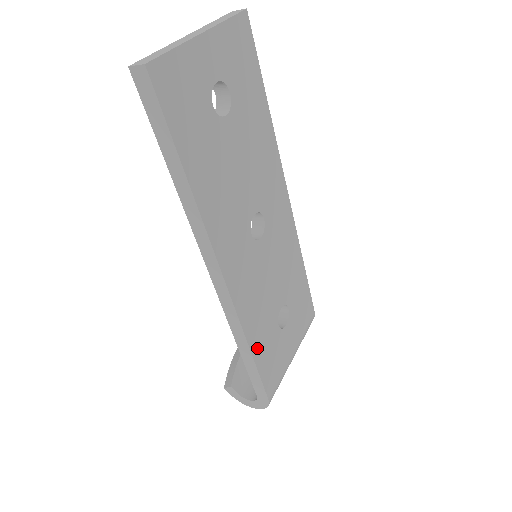
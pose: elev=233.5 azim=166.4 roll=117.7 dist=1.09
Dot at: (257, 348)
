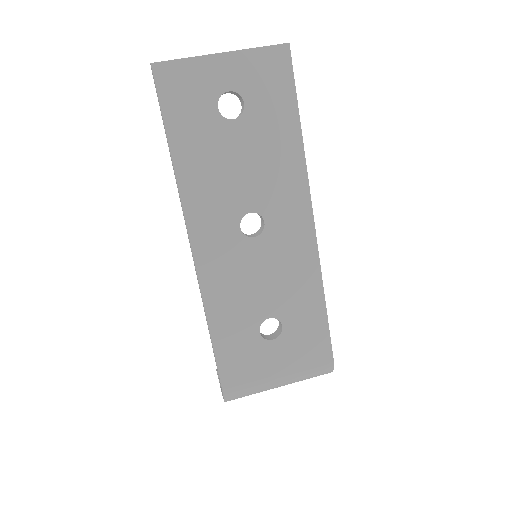
Dot at: (219, 331)
